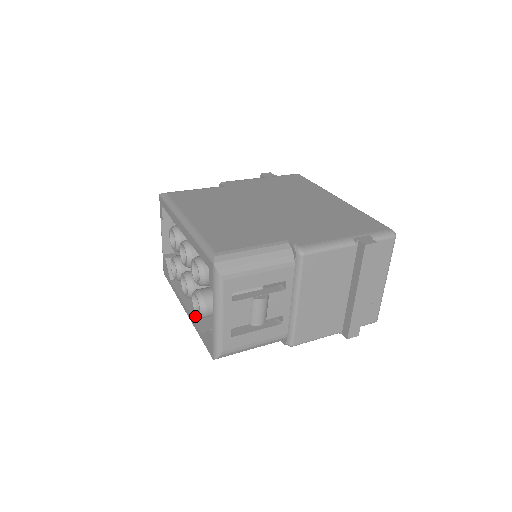
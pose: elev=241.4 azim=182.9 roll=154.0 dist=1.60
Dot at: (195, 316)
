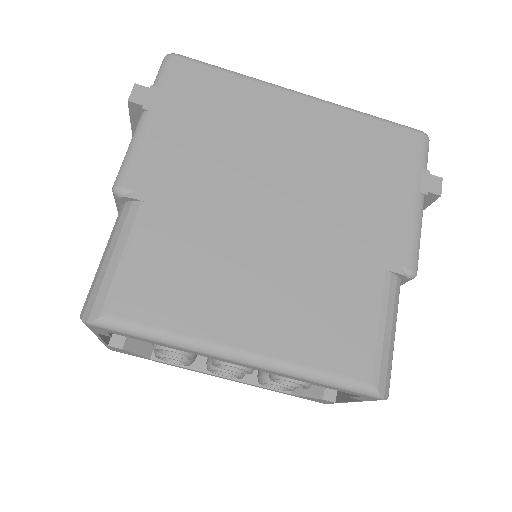
Dot at: (253, 380)
